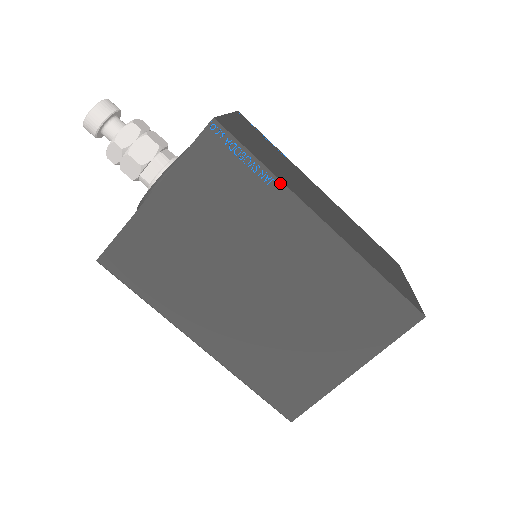
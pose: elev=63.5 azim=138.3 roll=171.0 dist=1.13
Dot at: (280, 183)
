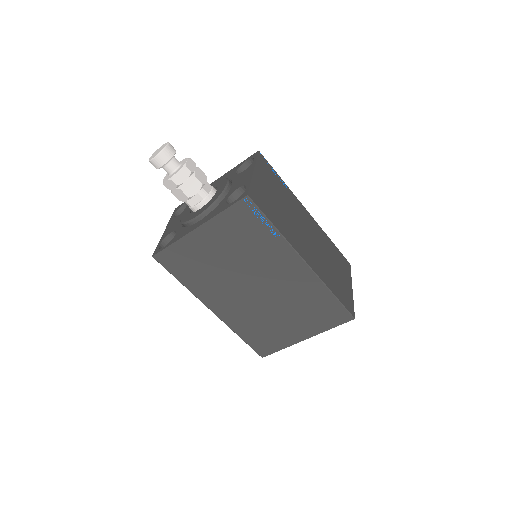
Dot at: (283, 238)
